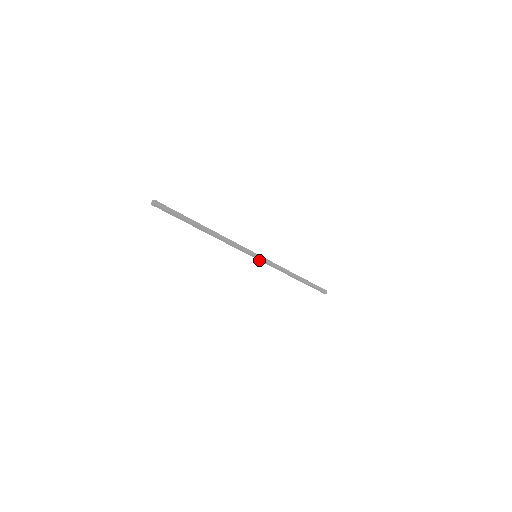
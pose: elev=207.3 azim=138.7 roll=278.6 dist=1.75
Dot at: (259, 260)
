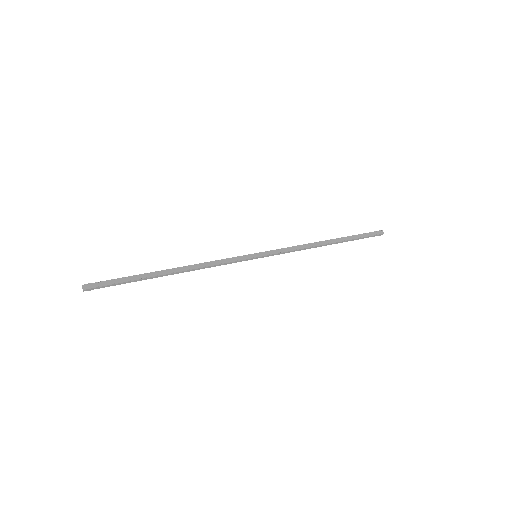
Dot at: occluded
